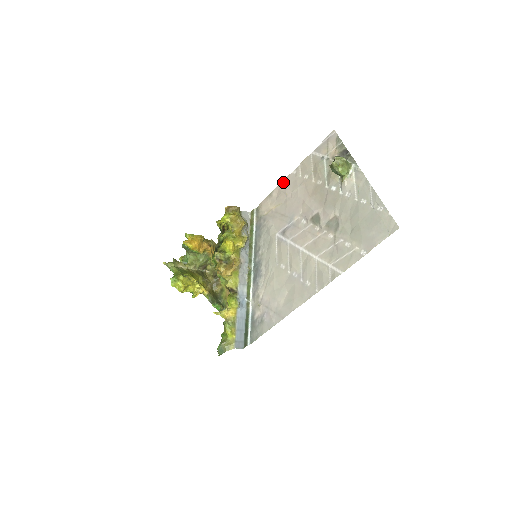
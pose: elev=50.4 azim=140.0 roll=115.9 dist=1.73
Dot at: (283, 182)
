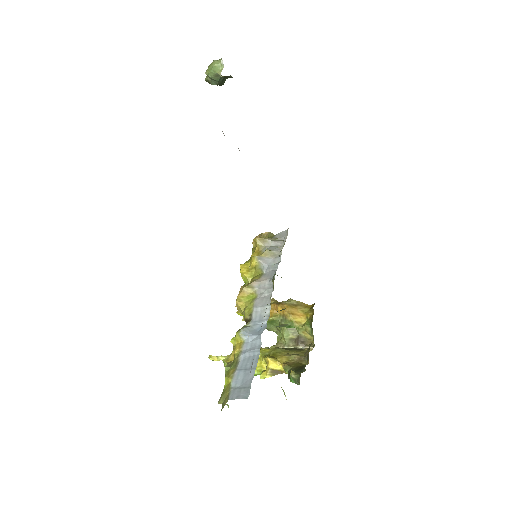
Dot at: occluded
